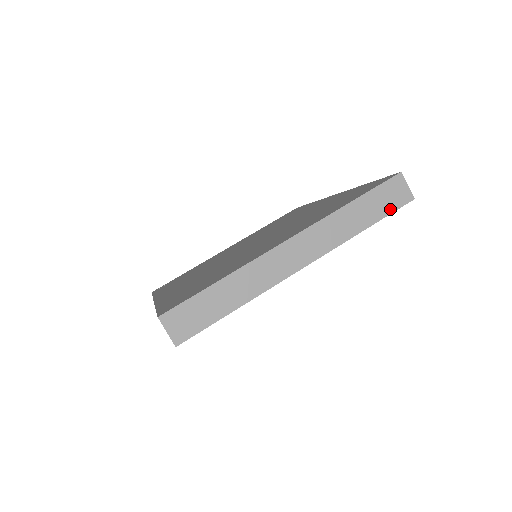
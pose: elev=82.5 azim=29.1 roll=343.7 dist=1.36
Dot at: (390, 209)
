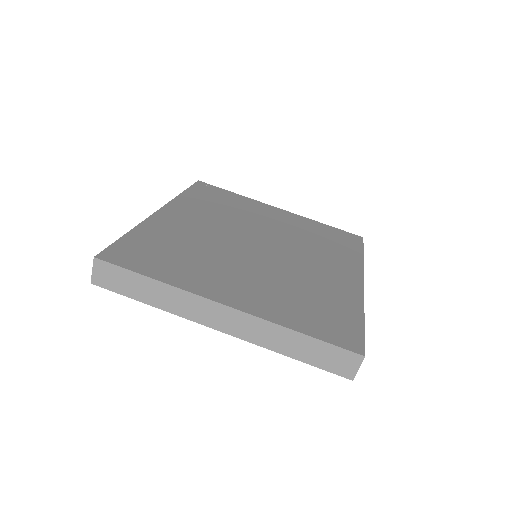
Dot at: (325, 366)
